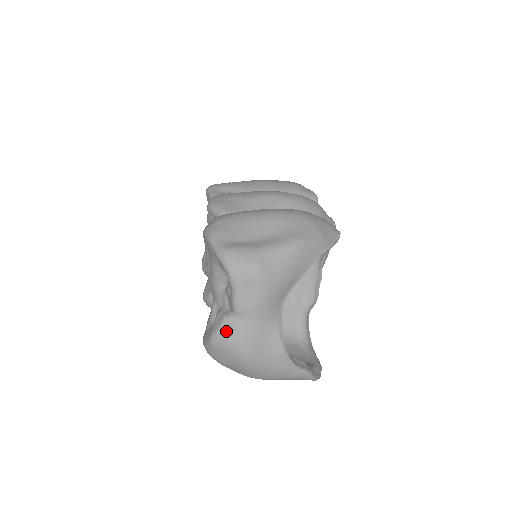
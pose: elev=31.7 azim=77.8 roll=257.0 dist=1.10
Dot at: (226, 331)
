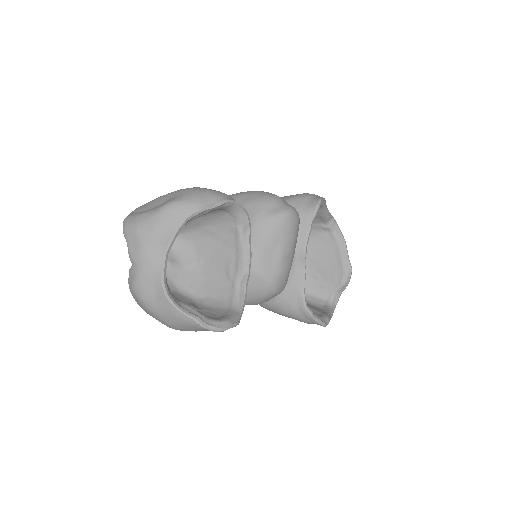
Dot at: (130, 278)
